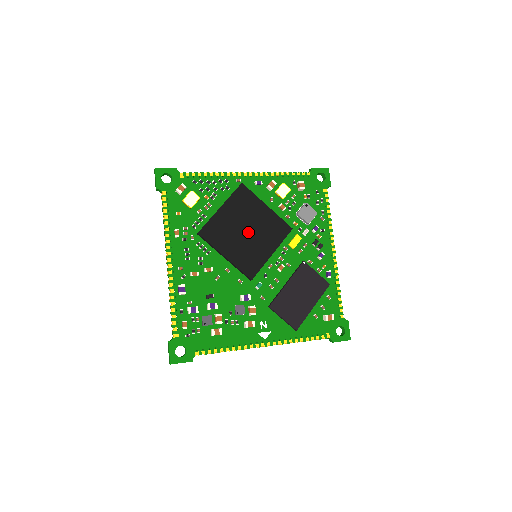
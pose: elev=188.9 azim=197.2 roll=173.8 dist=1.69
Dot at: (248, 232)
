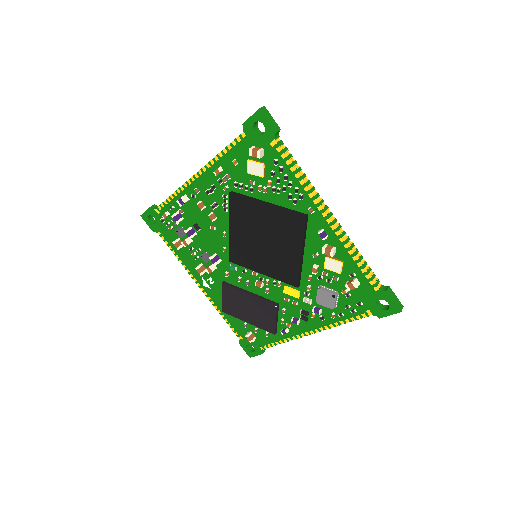
Dot at: (264, 243)
